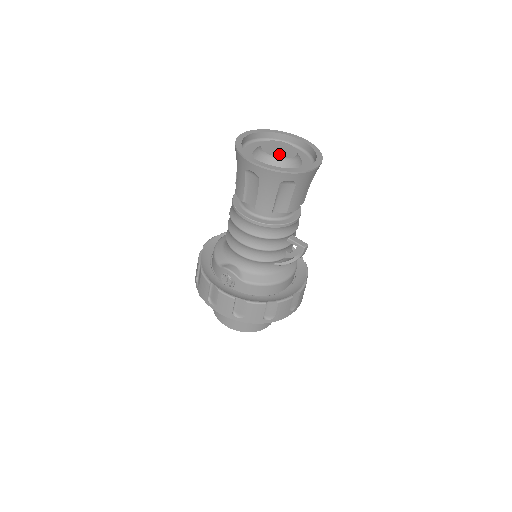
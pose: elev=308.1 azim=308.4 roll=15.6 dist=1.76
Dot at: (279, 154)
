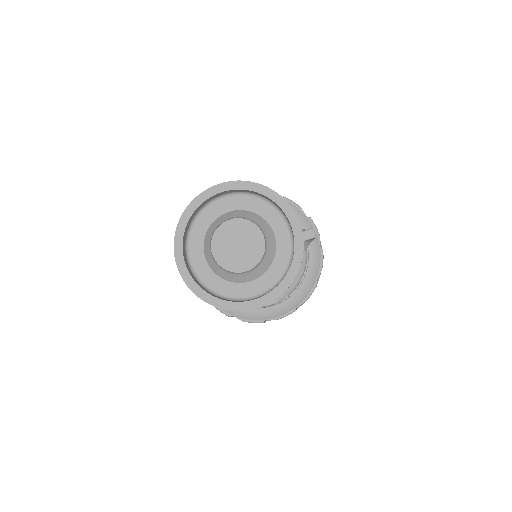
Dot at: (251, 256)
